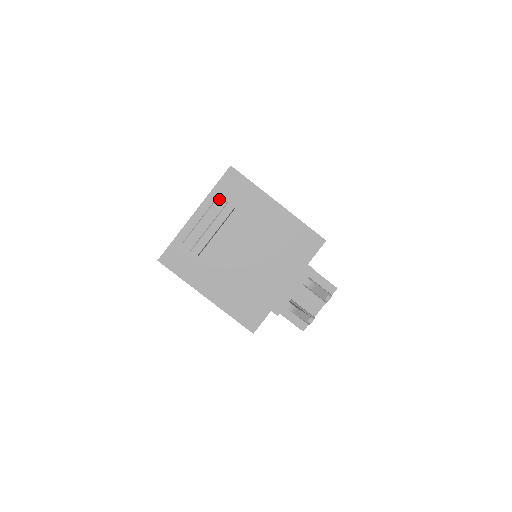
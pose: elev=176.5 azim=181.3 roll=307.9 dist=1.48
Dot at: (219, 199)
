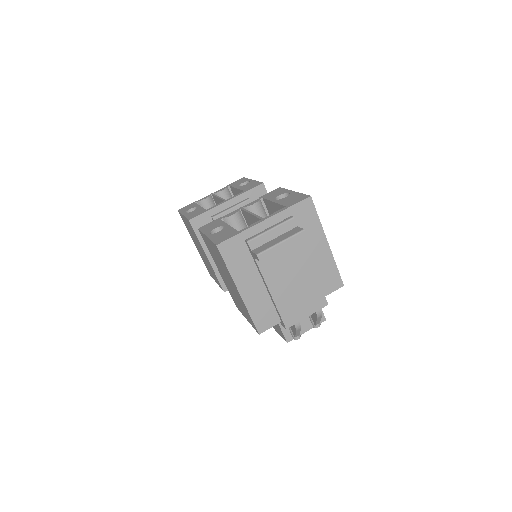
Dot at: (292, 220)
